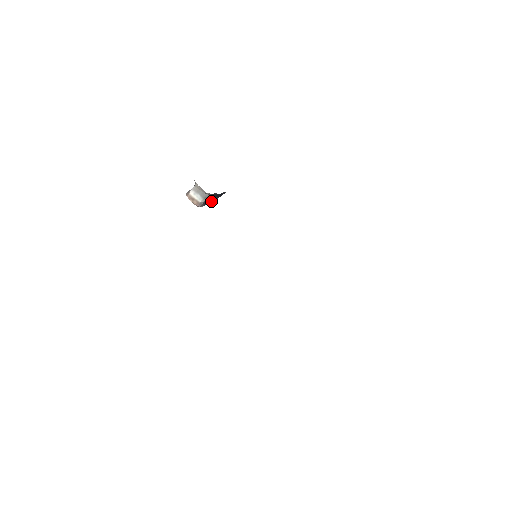
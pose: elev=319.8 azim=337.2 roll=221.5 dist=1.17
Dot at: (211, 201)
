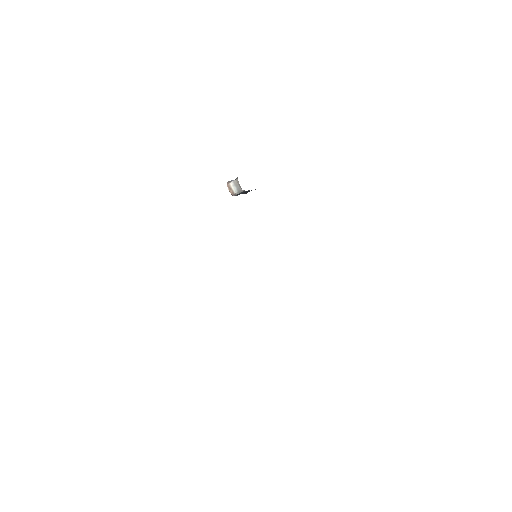
Dot at: occluded
